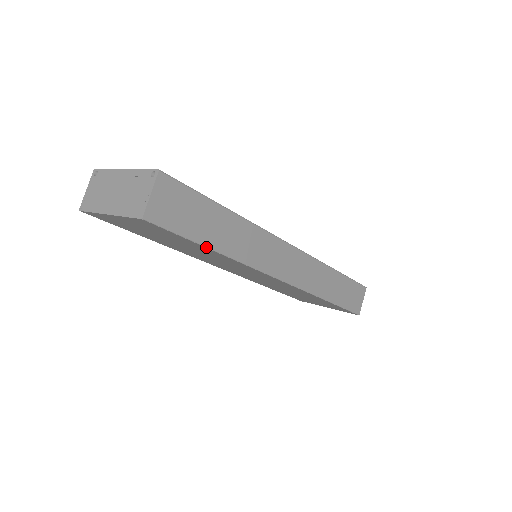
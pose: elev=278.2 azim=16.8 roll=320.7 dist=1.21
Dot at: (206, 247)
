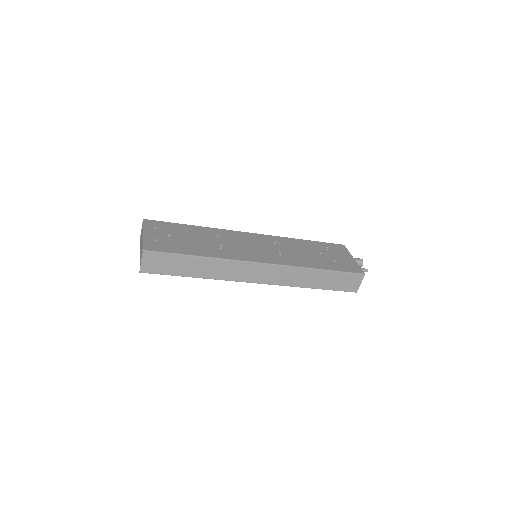
Dot at: occluded
